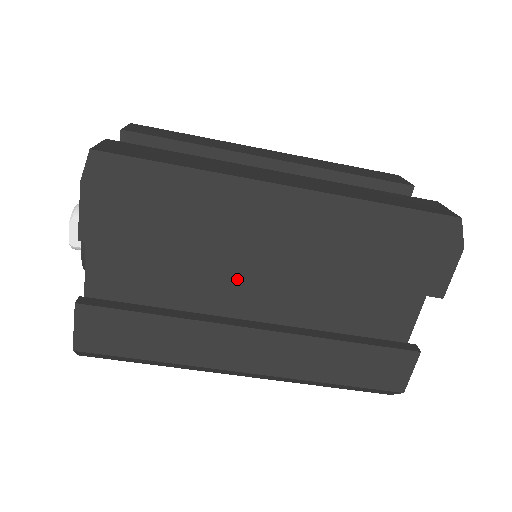
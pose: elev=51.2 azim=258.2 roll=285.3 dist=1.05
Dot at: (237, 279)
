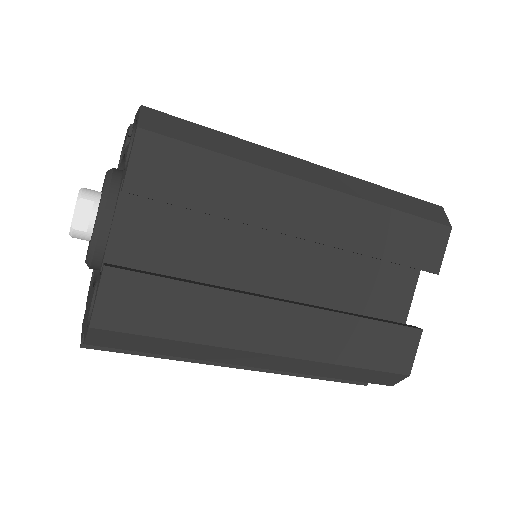
Dot at: (261, 257)
